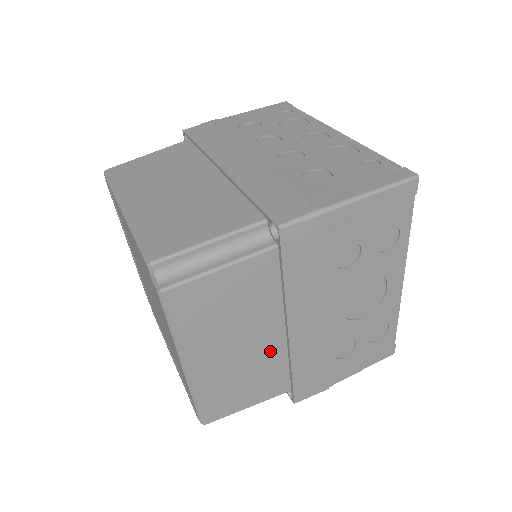
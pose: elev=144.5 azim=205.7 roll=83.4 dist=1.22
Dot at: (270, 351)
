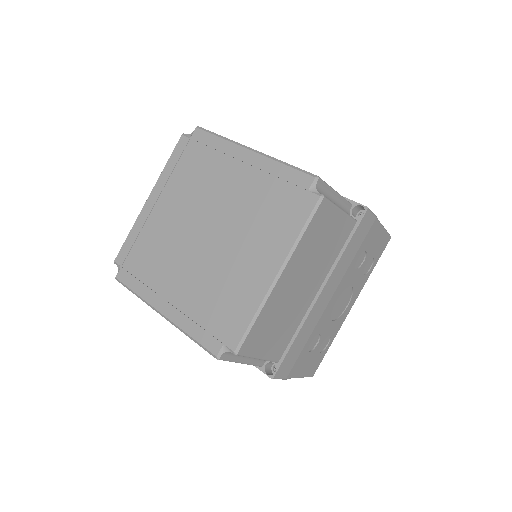
Dot at: (302, 306)
